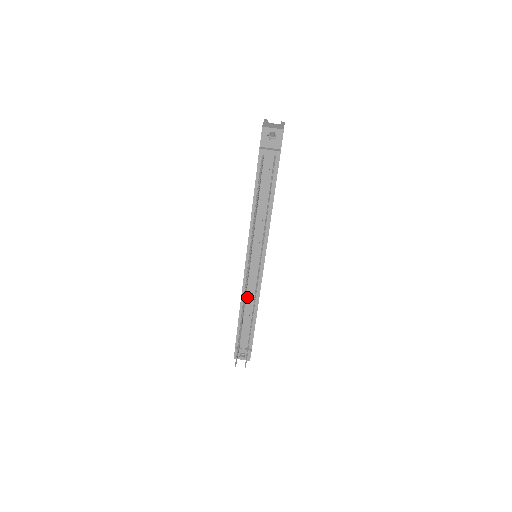
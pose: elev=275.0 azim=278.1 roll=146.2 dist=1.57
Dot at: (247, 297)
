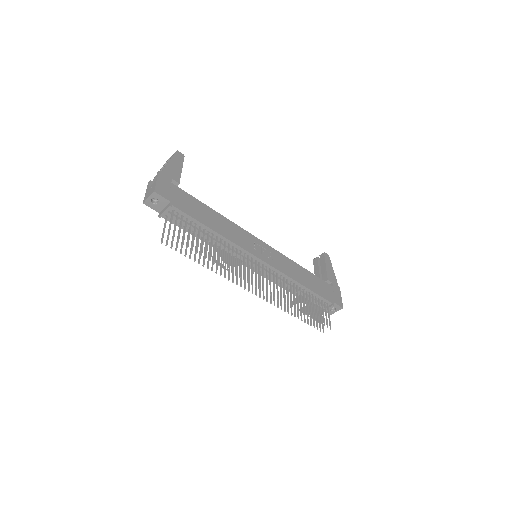
Dot at: occluded
